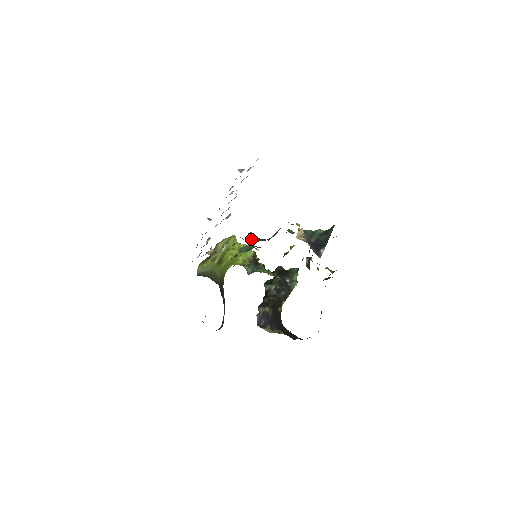
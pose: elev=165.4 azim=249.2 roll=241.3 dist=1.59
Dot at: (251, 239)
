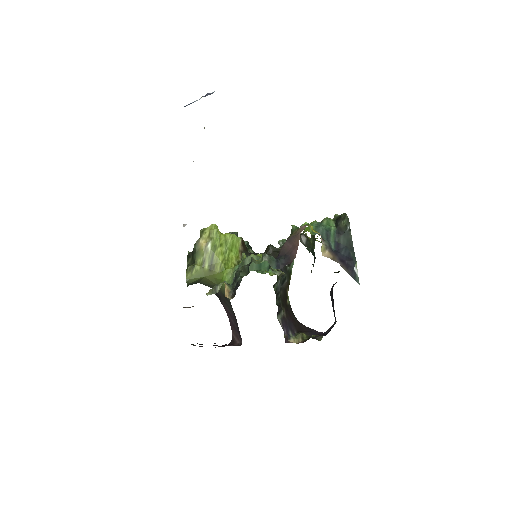
Dot at: occluded
